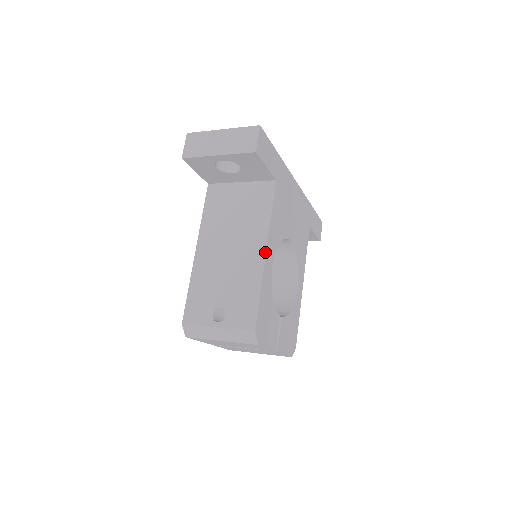
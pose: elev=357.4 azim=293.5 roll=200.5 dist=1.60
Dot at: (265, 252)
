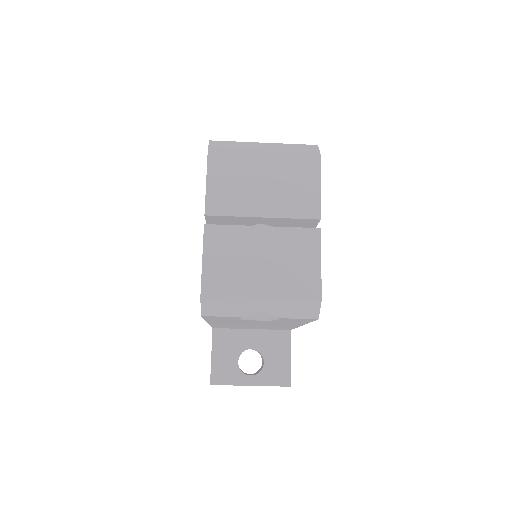
Dot at: occluded
